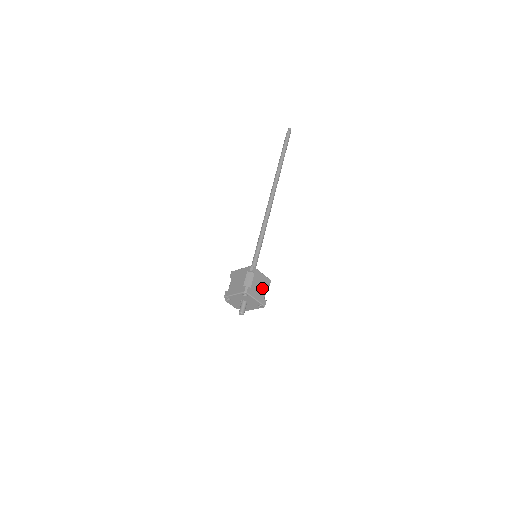
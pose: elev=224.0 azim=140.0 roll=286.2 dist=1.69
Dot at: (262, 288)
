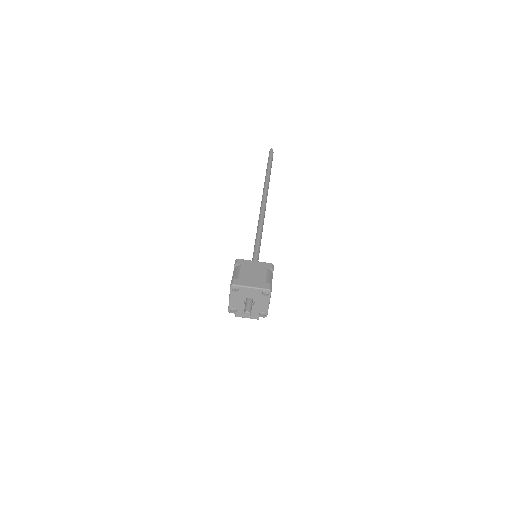
Dot at: (259, 274)
